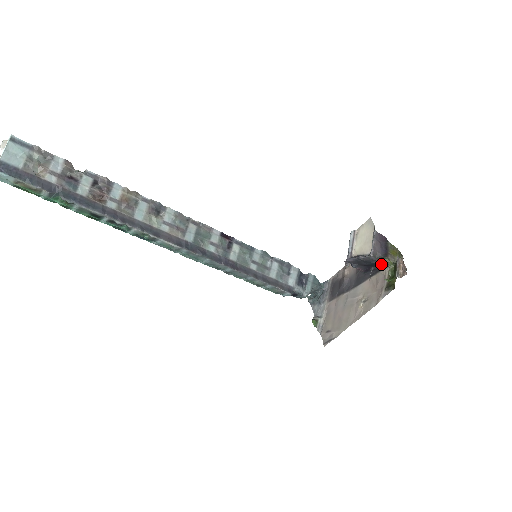
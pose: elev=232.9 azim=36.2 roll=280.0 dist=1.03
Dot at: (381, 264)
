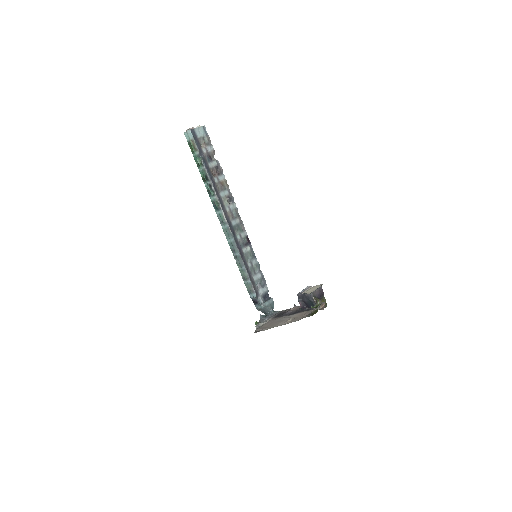
Dot at: (313, 304)
